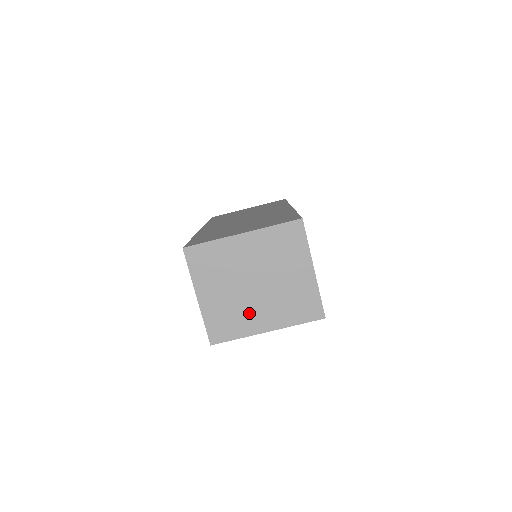
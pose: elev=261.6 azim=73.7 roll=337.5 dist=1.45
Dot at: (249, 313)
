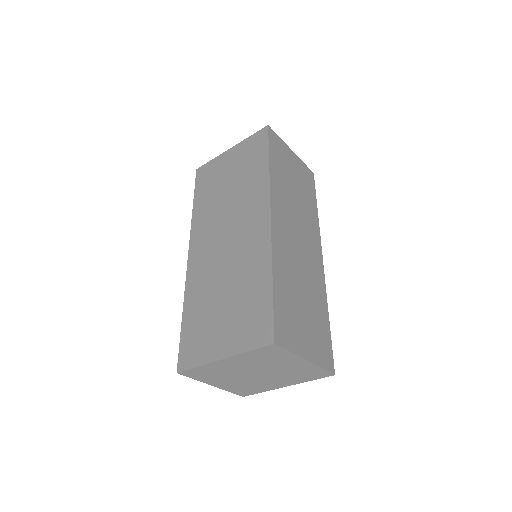
Dot at: (263, 384)
